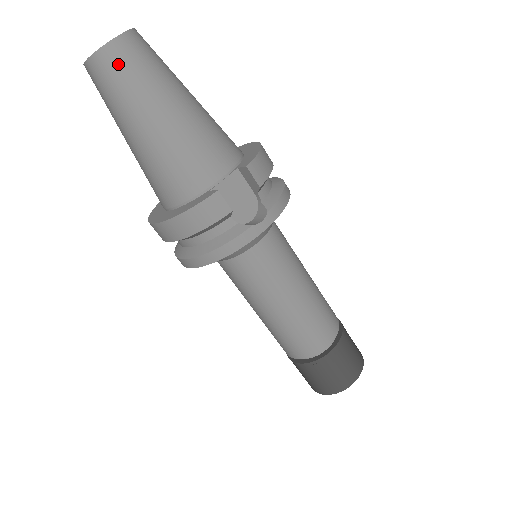
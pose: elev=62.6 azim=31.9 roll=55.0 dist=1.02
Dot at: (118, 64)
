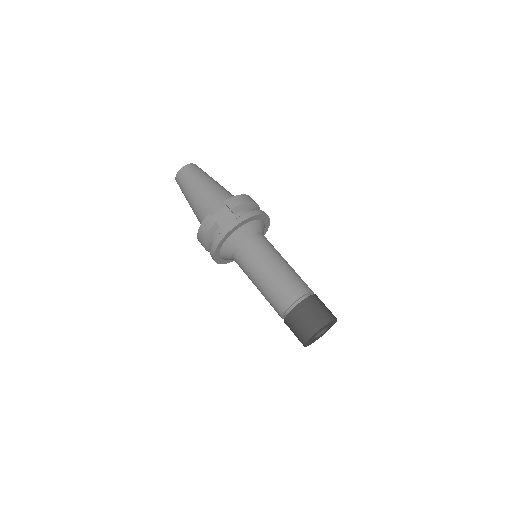
Dot at: (182, 177)
